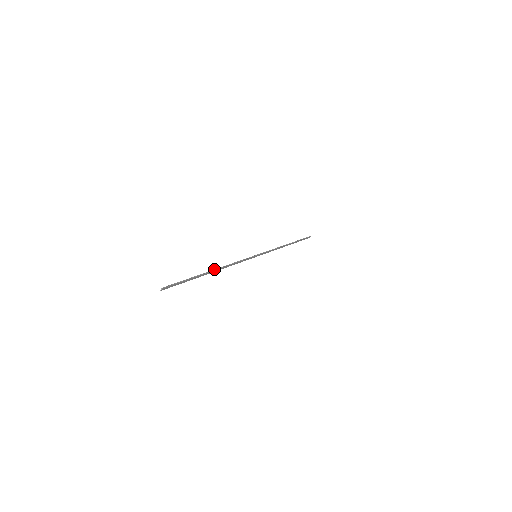
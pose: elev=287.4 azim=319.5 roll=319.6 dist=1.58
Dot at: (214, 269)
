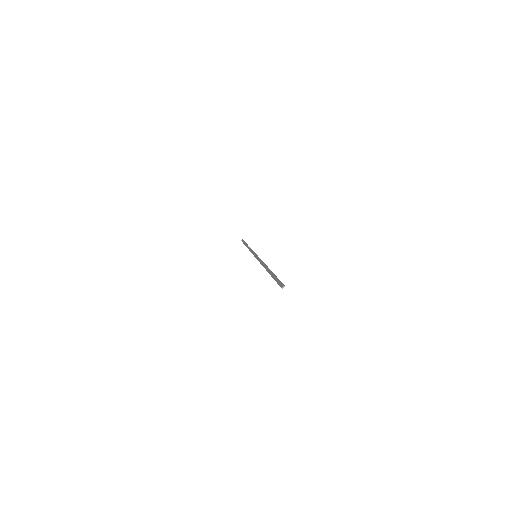
Dot at: occluded
